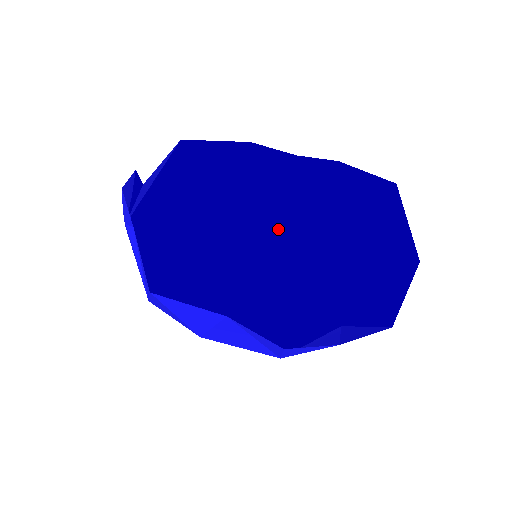
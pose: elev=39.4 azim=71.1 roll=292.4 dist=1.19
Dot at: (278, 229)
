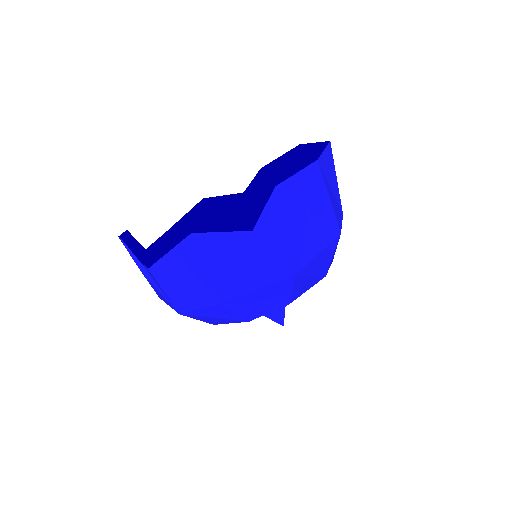
Dot at: occluded
